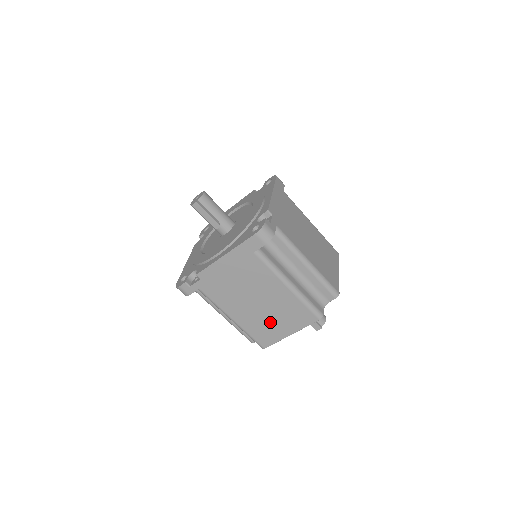
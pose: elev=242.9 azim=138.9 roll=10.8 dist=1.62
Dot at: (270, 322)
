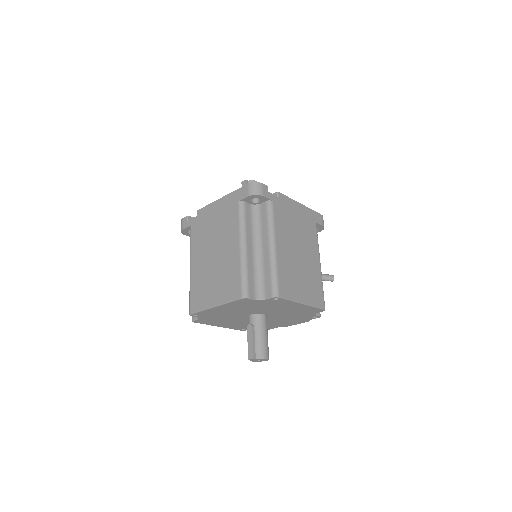
Dot at: (210, 283)
